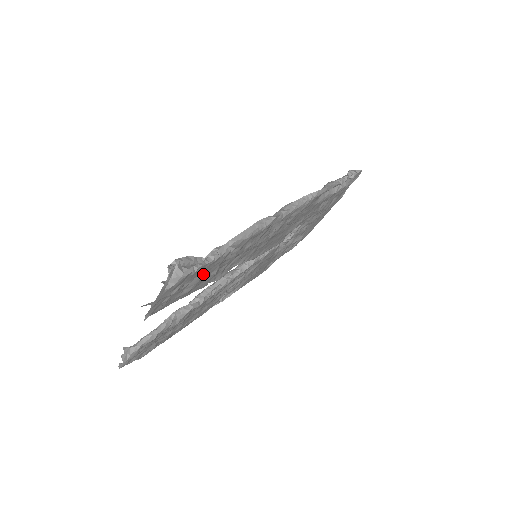
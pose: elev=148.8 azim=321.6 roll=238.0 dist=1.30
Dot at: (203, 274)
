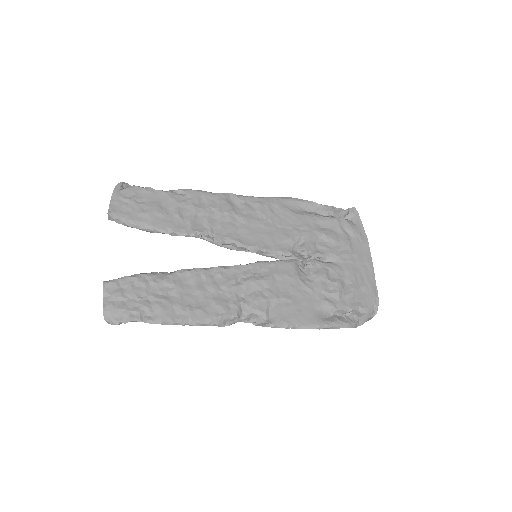
Dot at: (159, 203)
